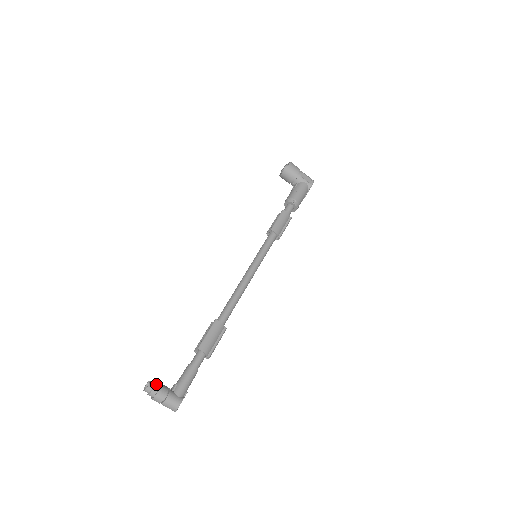
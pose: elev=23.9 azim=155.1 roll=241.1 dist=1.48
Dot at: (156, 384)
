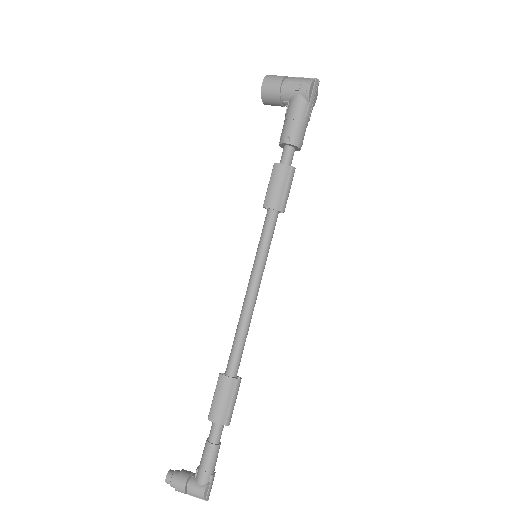
Dot at: (173, 475)
